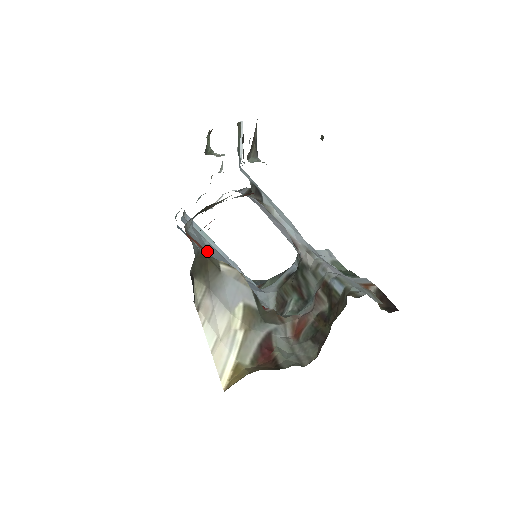
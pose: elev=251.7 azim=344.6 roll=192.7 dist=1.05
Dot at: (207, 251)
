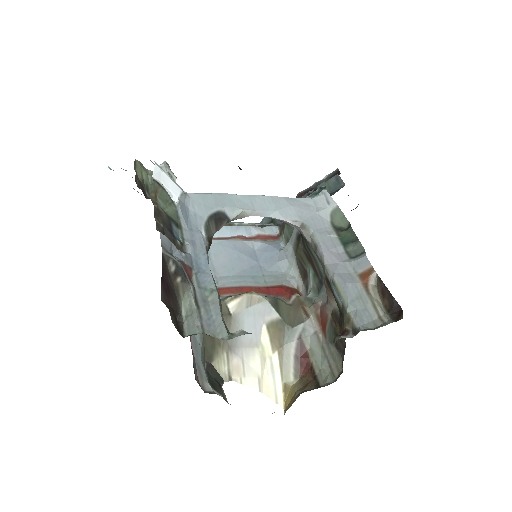
Dot at: occluded
